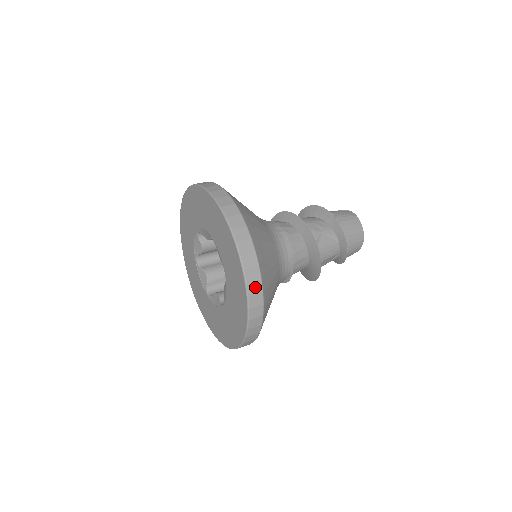
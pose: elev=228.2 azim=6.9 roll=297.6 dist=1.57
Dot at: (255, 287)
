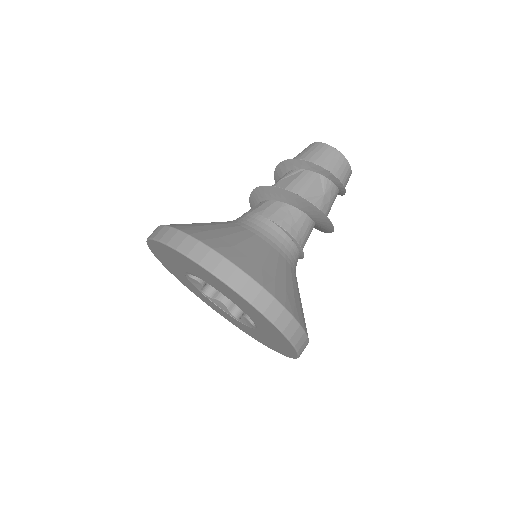
Dot at: (187, 244)
